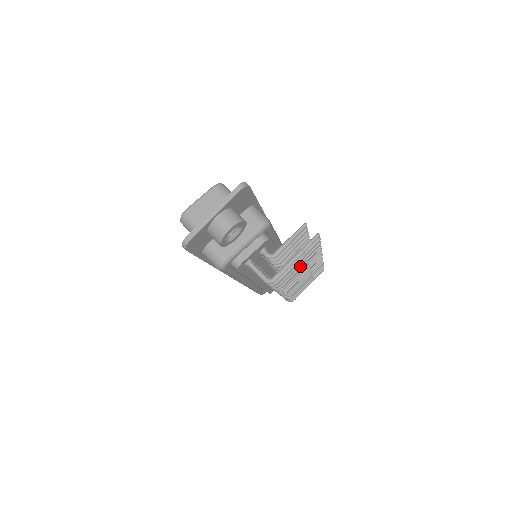
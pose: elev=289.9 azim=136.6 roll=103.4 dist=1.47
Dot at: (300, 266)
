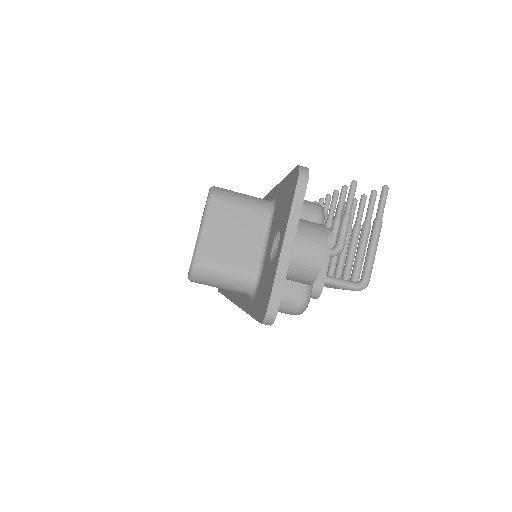
Dot at: (348, 239)
